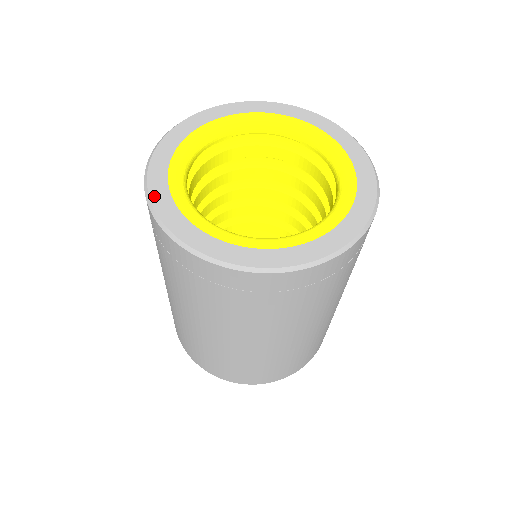
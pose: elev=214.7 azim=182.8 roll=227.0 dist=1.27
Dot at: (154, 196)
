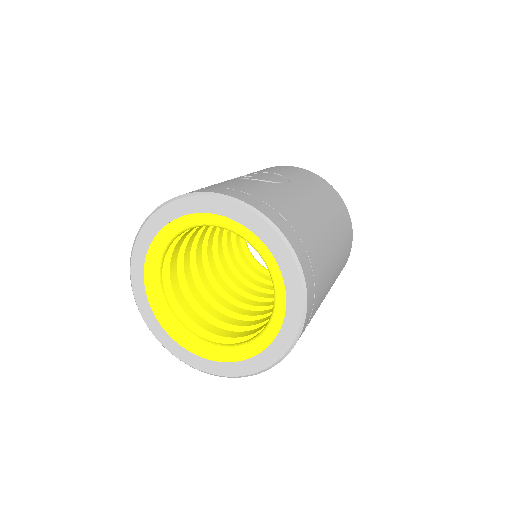
Dot at: (180, 357)
